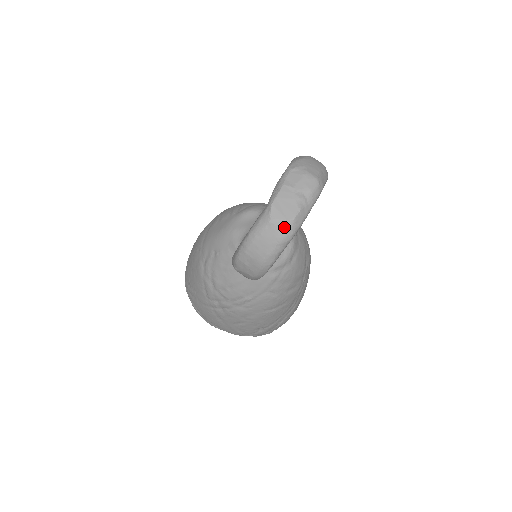
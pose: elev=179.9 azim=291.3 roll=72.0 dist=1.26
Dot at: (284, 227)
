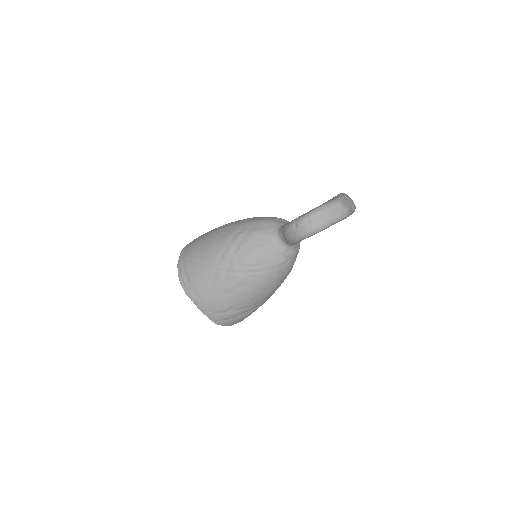
Dot at: (344, 210)
